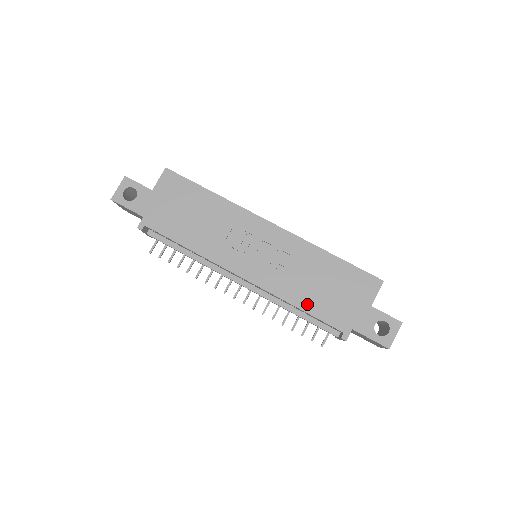
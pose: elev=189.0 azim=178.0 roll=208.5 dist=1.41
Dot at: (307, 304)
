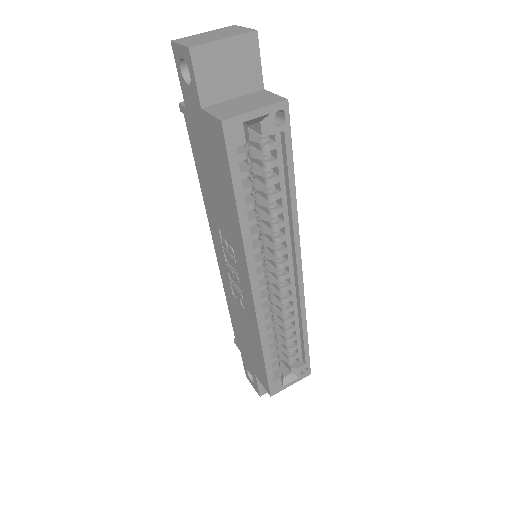
Dot at: (232, 315)
